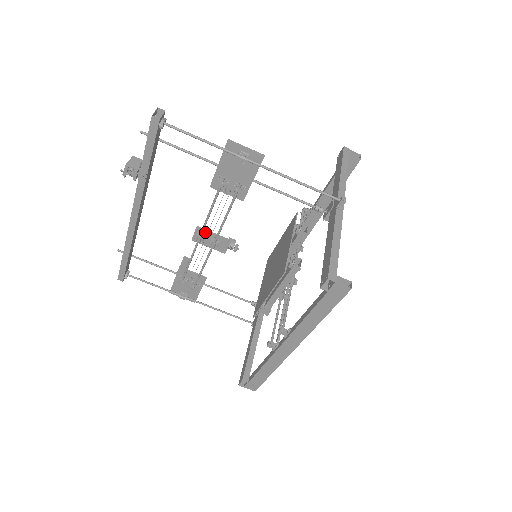
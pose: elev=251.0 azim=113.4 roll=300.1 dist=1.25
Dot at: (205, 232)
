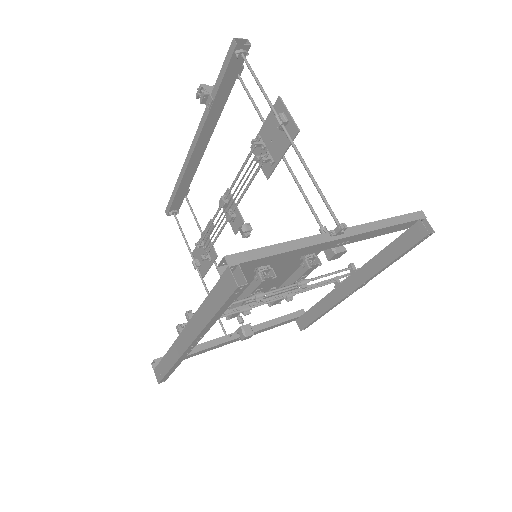
Dot at: (231, 199)
